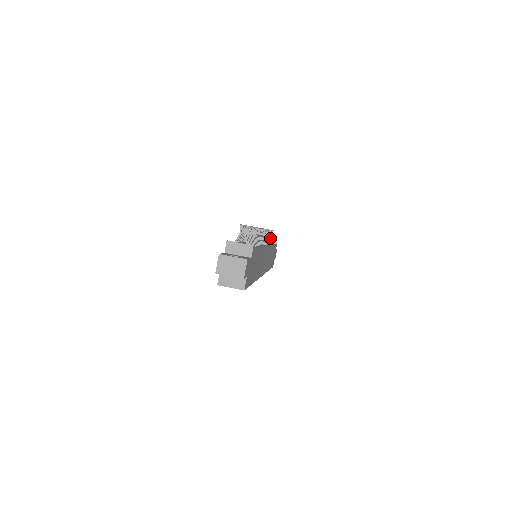
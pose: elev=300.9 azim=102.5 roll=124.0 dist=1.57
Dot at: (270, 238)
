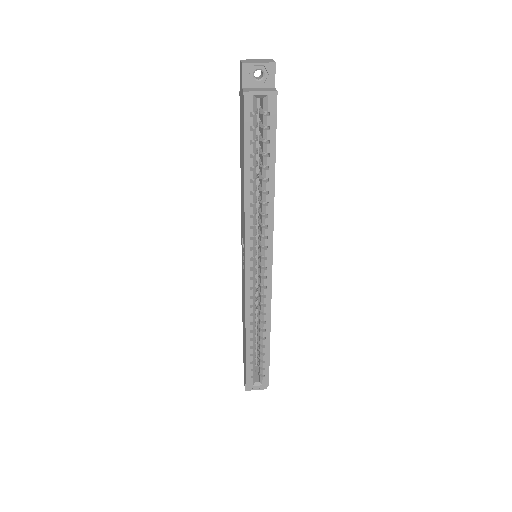
Dot at: occluded
